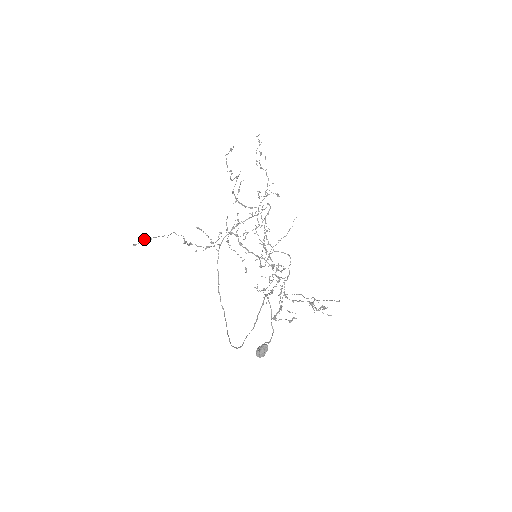
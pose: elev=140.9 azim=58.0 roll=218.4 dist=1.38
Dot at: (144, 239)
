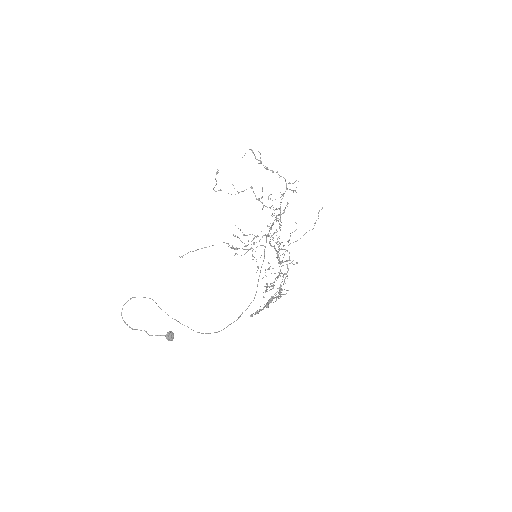
Dot at: occluded
